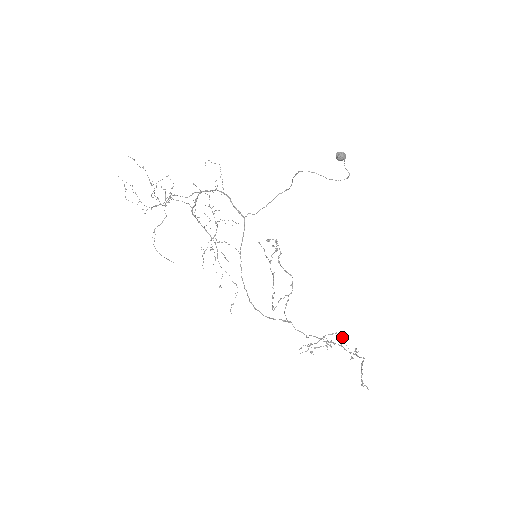
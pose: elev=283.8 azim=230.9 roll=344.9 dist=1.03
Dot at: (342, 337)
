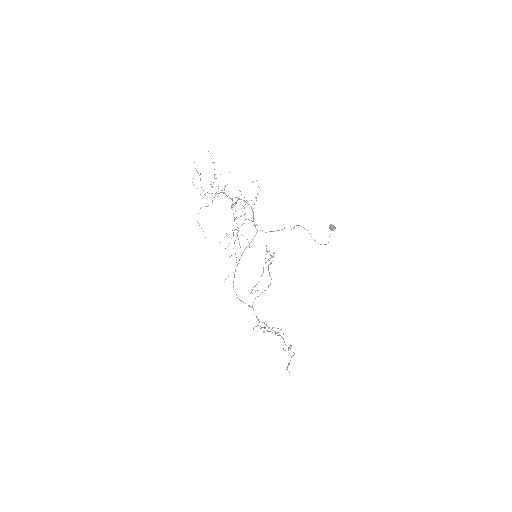
Dot at: occluded
